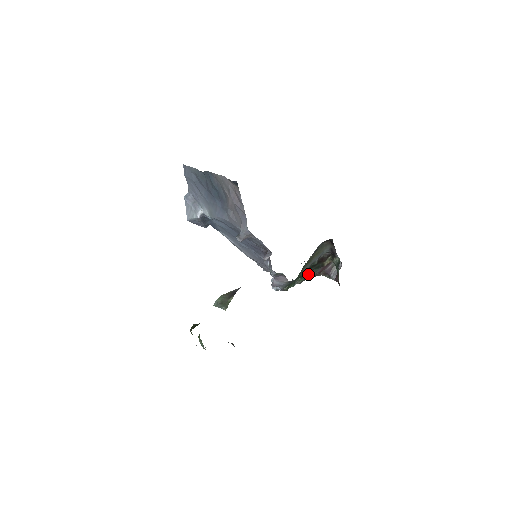
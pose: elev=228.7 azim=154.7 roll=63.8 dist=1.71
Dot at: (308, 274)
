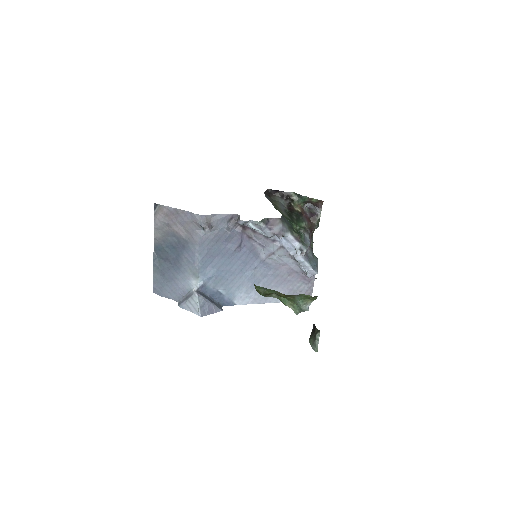
Dot at: (302, 226)
